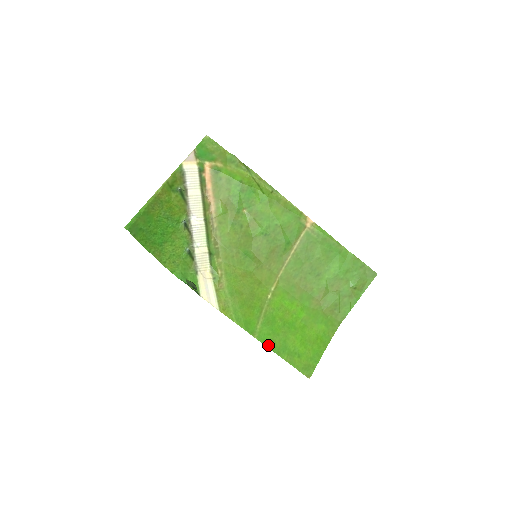
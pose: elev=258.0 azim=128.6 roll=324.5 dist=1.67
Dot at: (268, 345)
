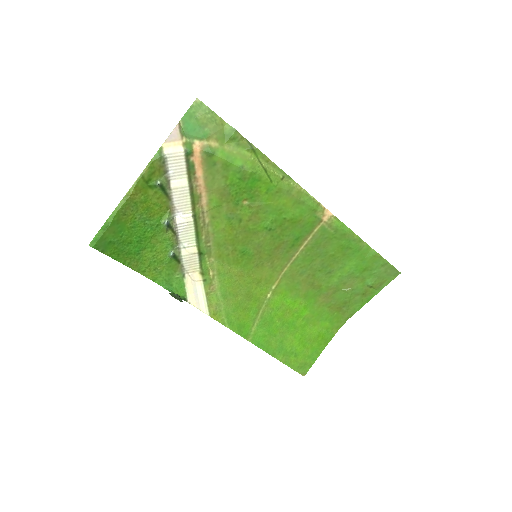
Dot at: (262, 347)
